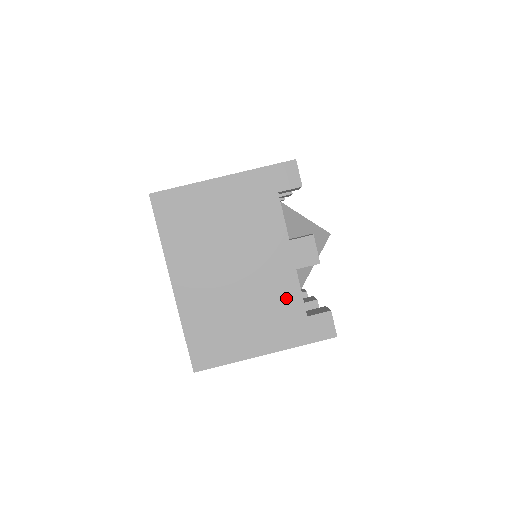
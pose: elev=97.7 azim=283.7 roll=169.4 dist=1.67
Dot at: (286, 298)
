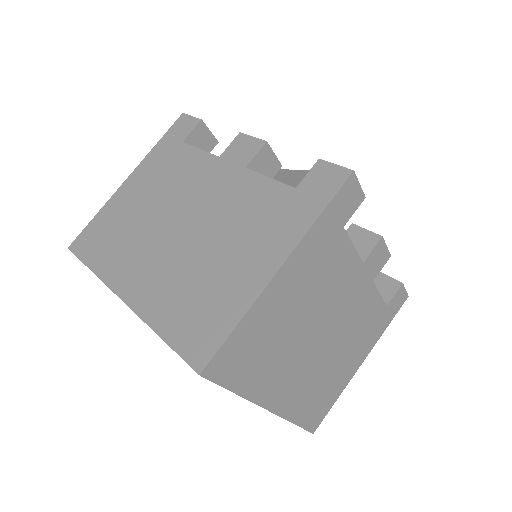
Dot at: (255, 197)
